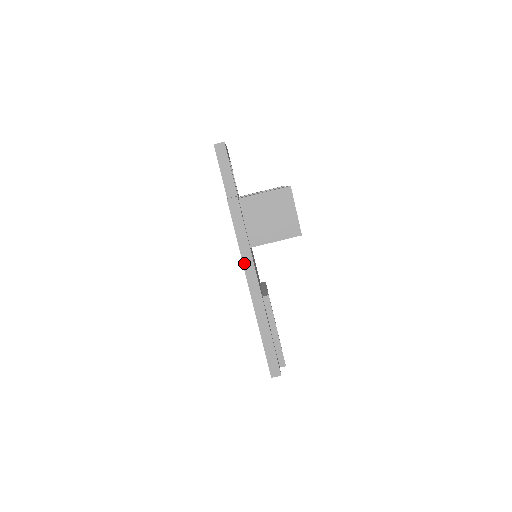
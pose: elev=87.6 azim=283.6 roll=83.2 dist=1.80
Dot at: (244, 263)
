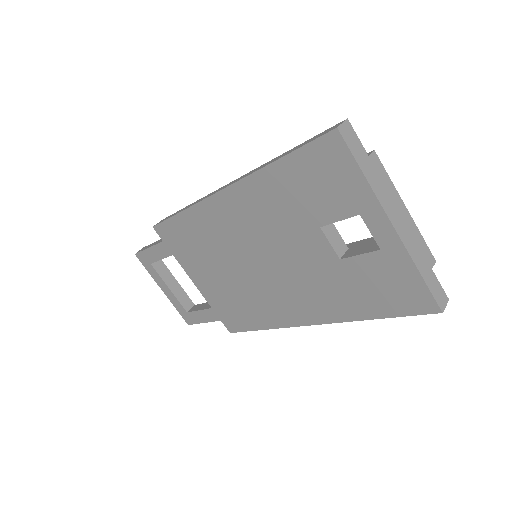
Dot at: (197, 203)
